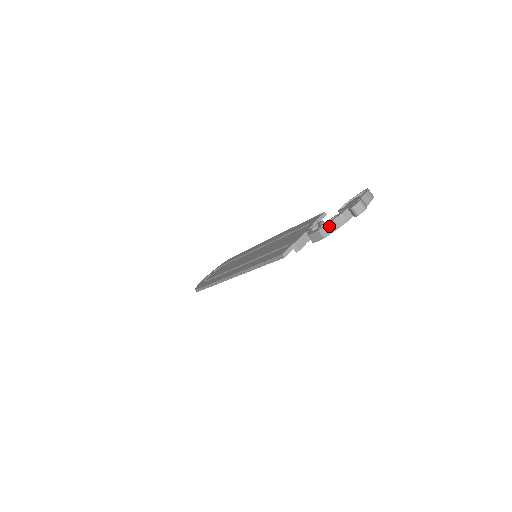
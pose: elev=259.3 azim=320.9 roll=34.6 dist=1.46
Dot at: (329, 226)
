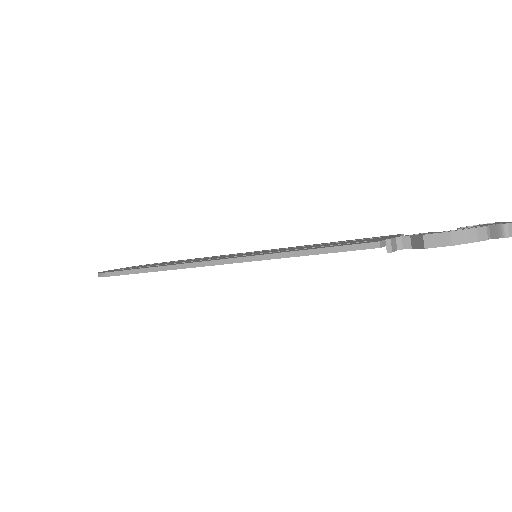
Dot at: (466, 233)
